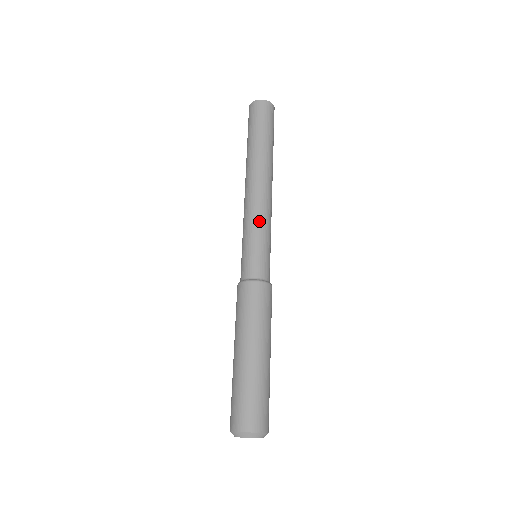
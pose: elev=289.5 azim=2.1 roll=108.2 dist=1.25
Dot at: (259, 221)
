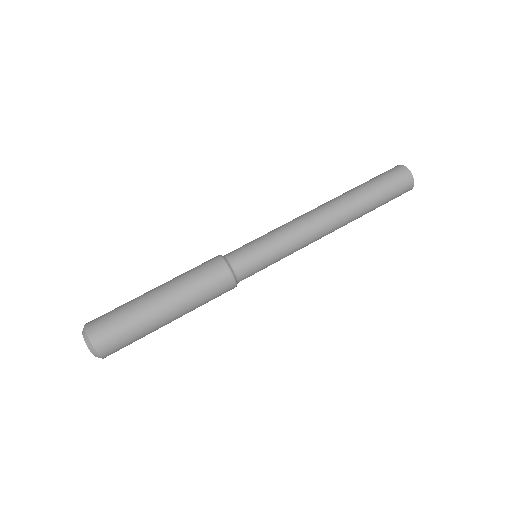
Dot at: (279, 228)
